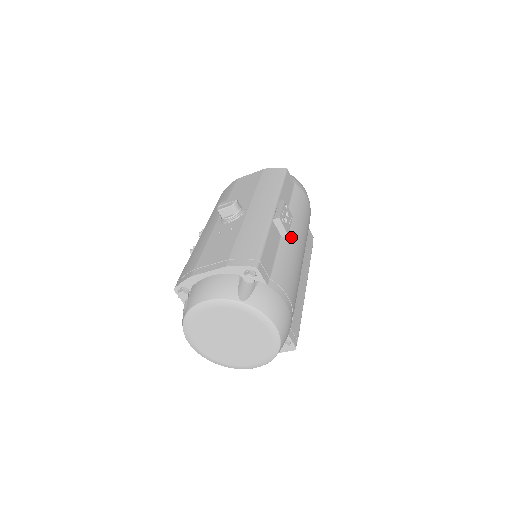
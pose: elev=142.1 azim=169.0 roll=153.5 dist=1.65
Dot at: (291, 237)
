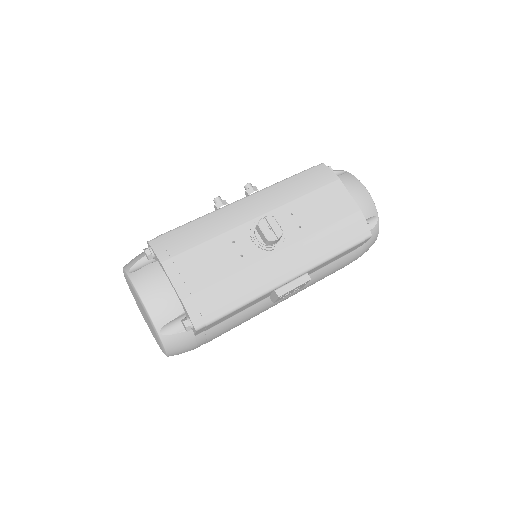
Dot at: occluded
